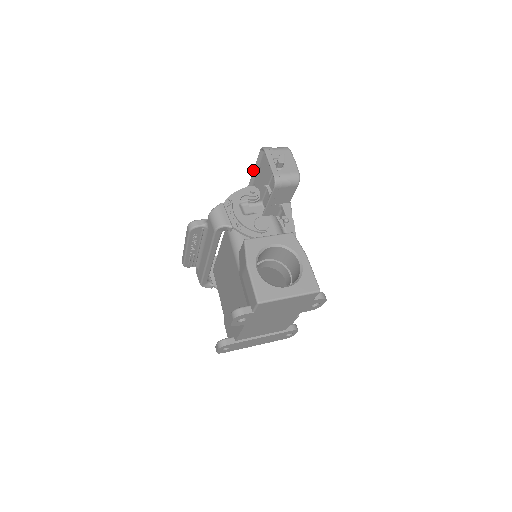
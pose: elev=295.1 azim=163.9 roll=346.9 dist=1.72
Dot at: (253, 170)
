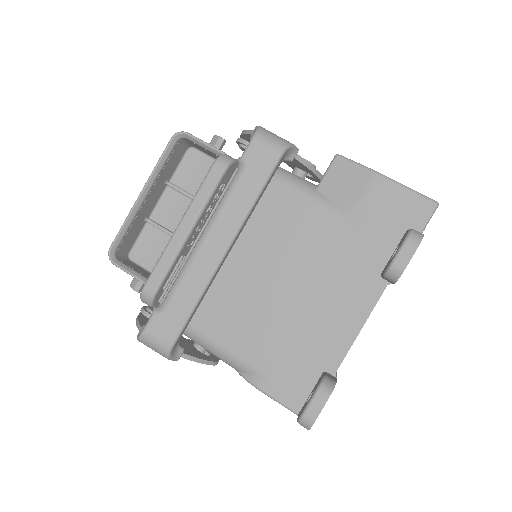
Dot at: (148, 178)
